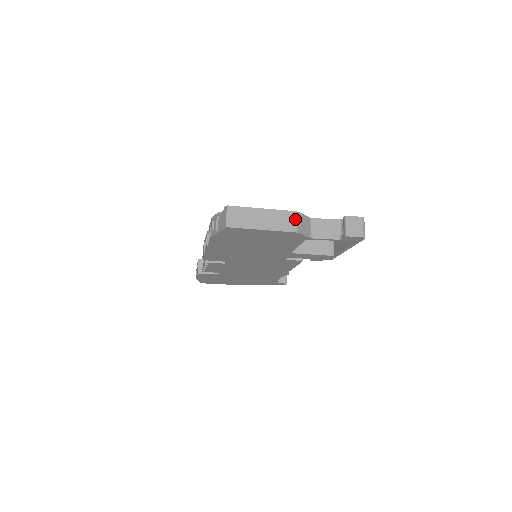
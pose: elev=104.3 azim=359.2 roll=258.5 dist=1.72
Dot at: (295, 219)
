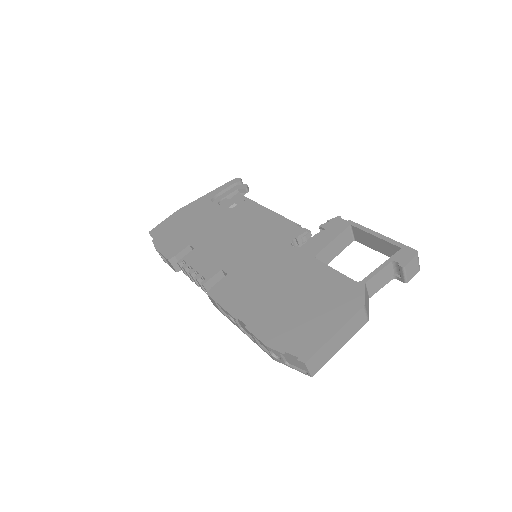
Dot at: (364, 313)
